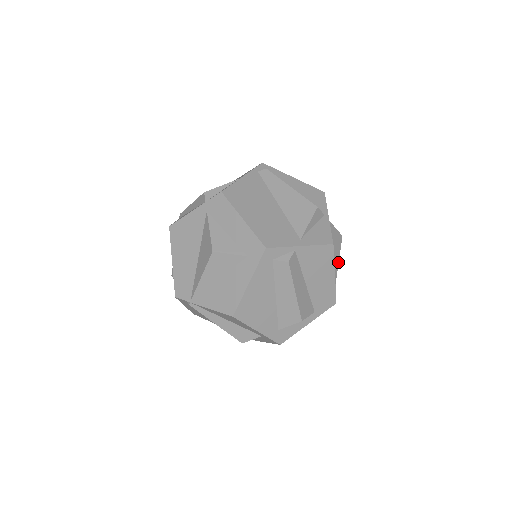
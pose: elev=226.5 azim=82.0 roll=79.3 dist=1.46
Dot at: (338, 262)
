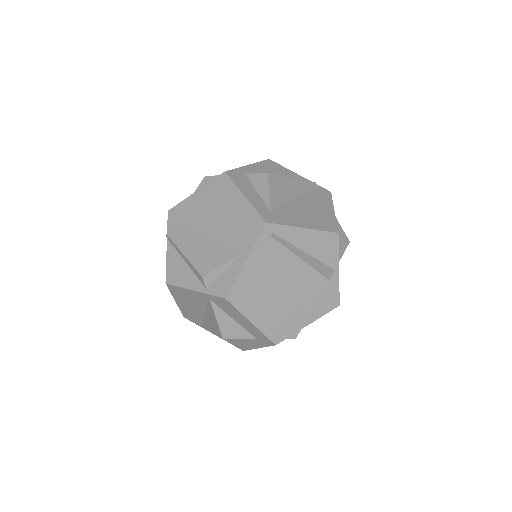
Dot at: occluded
